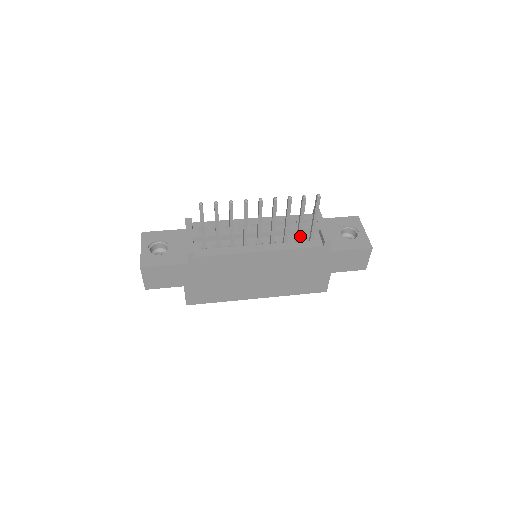
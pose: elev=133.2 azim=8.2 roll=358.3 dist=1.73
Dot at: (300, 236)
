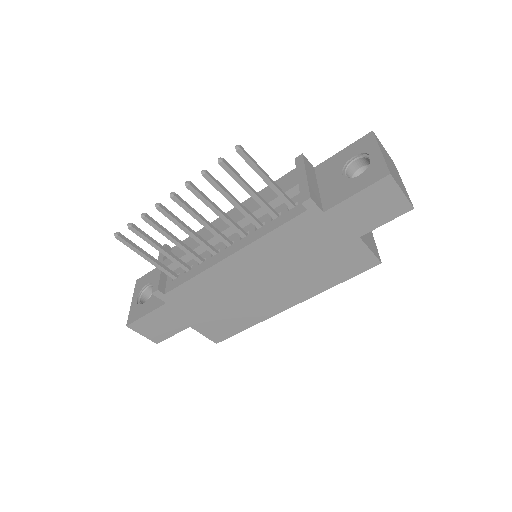
Dot at: (271, 211)
